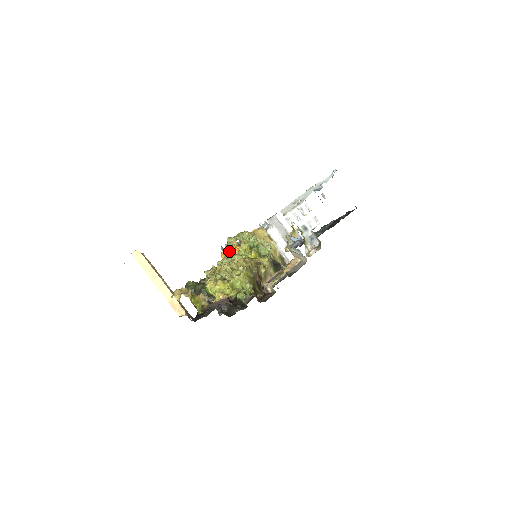
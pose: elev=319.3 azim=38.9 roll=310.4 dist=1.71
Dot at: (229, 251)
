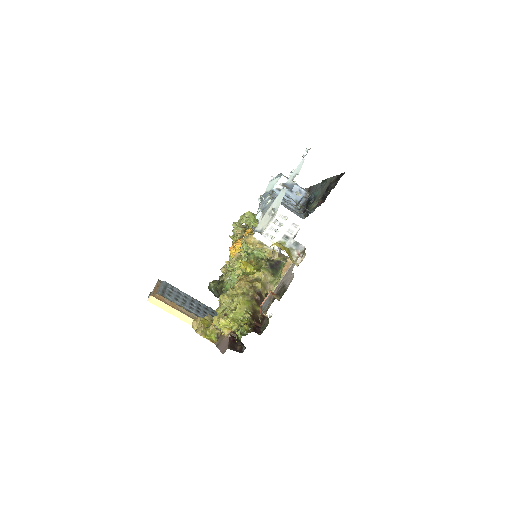
Dot at: (233, 250)
